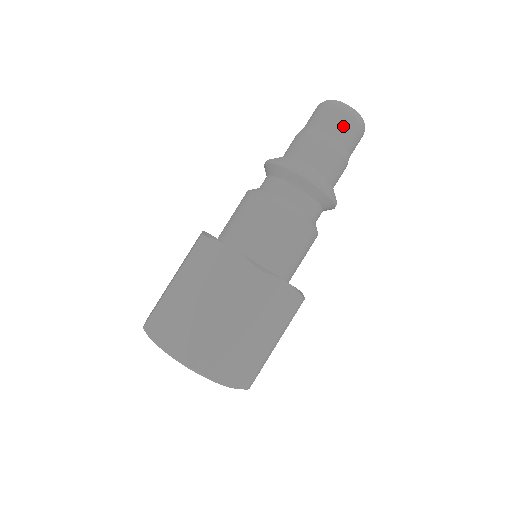
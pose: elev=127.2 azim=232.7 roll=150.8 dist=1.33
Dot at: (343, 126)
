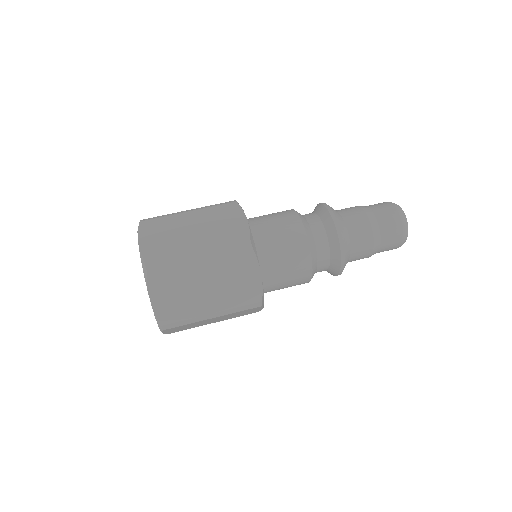
Dot at: (390, 221)
